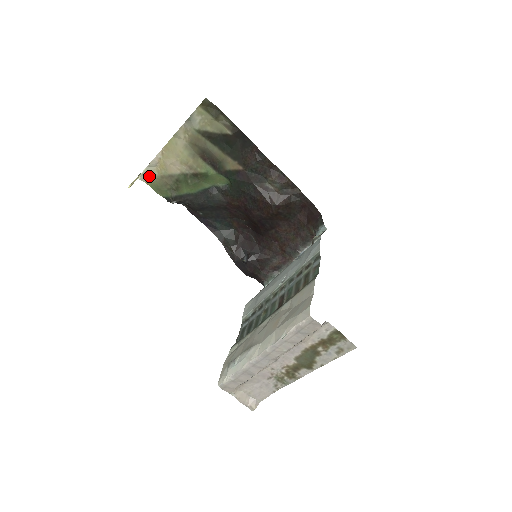
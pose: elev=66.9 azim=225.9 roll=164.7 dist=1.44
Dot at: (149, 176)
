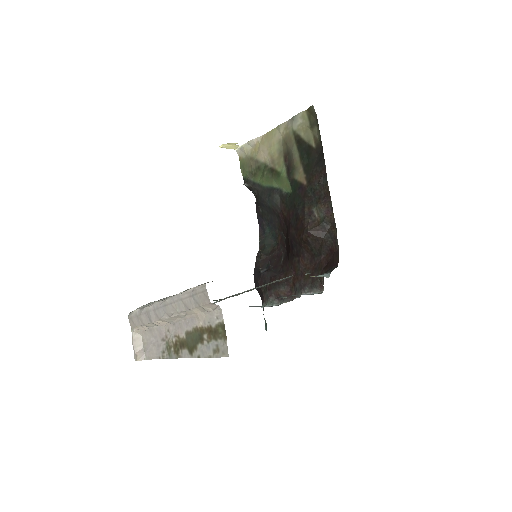
Dot at: (244, 153)
